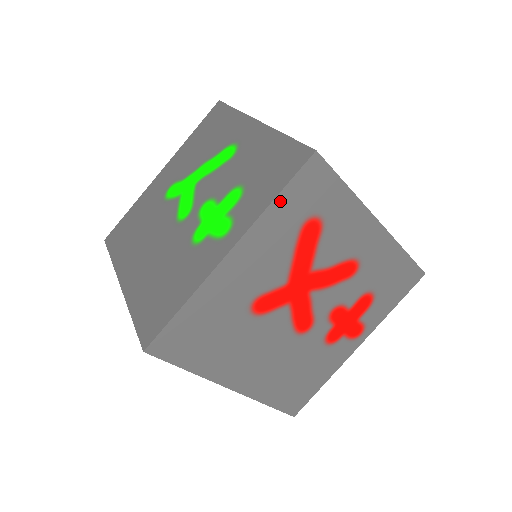
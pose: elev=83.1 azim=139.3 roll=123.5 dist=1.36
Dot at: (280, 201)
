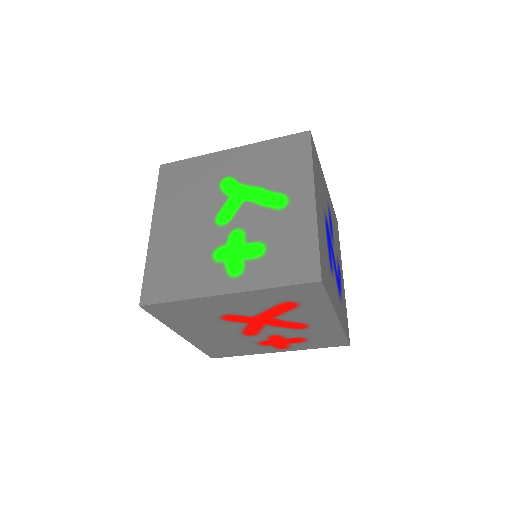
Dot at: (278, 289)
